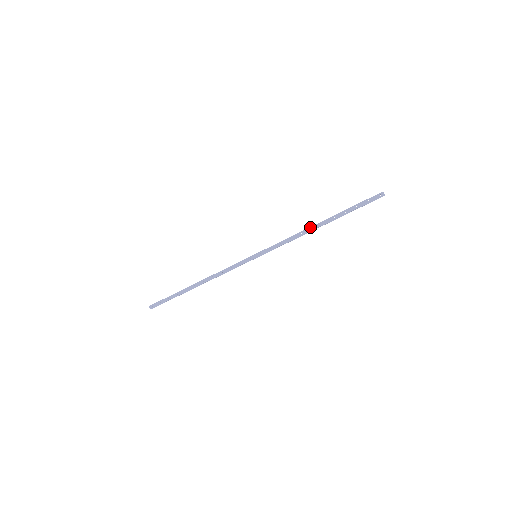
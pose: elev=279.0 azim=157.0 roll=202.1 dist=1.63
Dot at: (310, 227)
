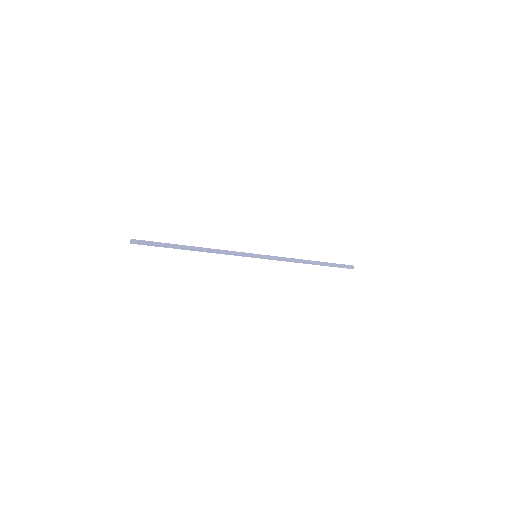
Dot at: occluded
